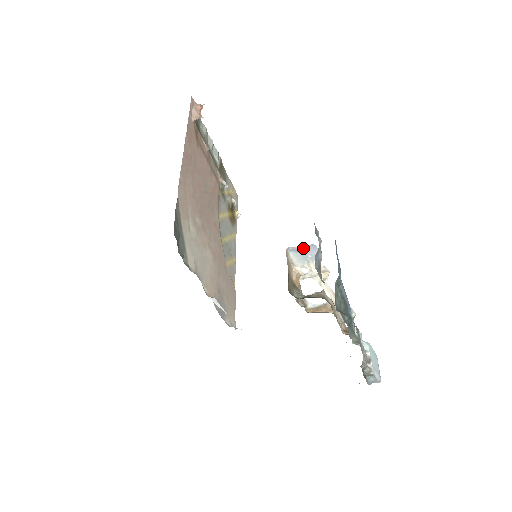
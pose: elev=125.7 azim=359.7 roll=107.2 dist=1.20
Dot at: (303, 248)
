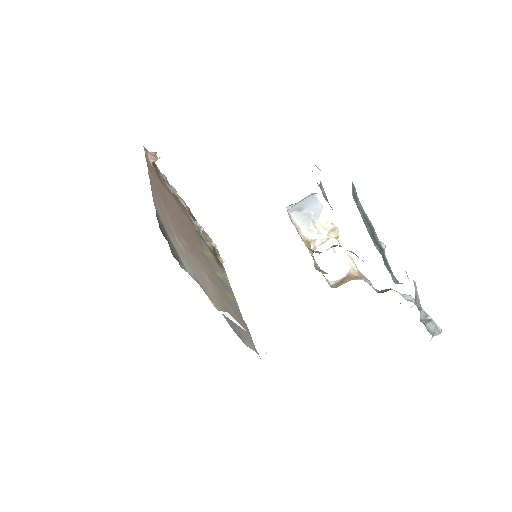
Dot at: (303, 204)
